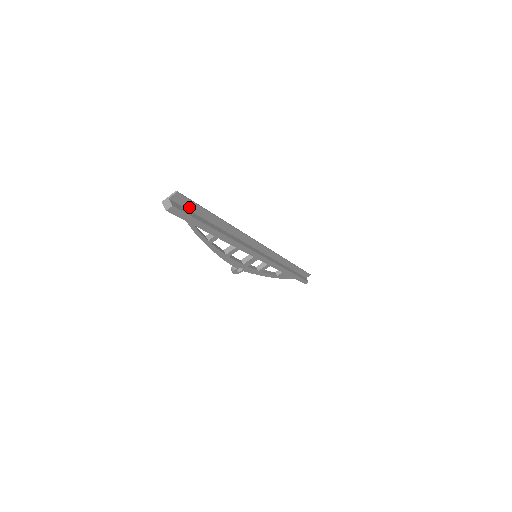
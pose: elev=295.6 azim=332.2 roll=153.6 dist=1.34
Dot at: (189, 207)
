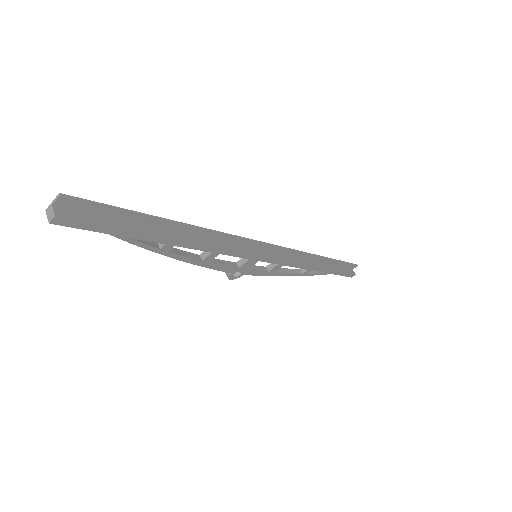
Dot at: (99, 212)
